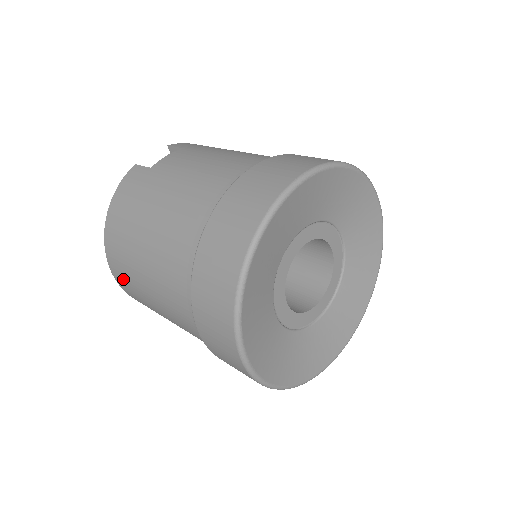
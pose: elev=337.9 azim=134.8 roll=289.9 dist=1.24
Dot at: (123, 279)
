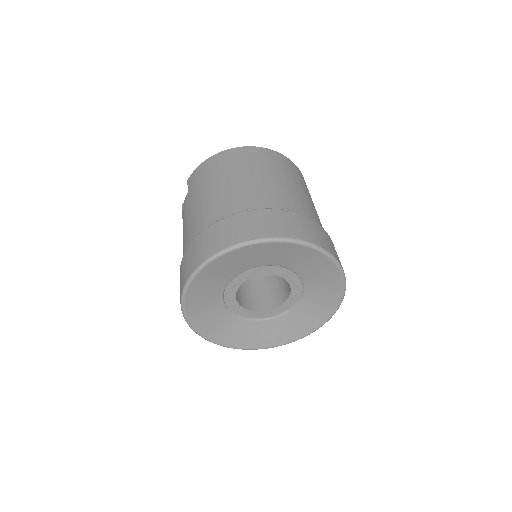
Dot at: occluded
